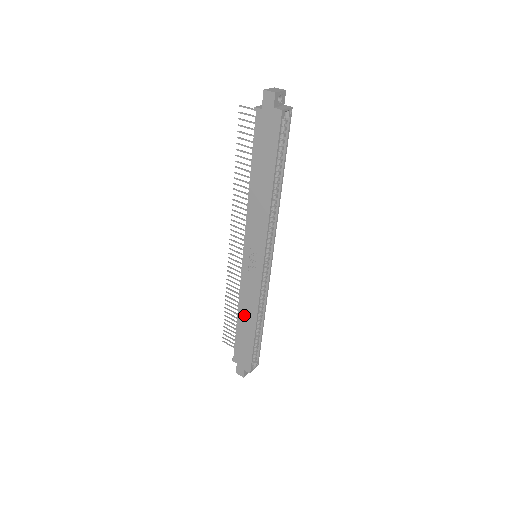
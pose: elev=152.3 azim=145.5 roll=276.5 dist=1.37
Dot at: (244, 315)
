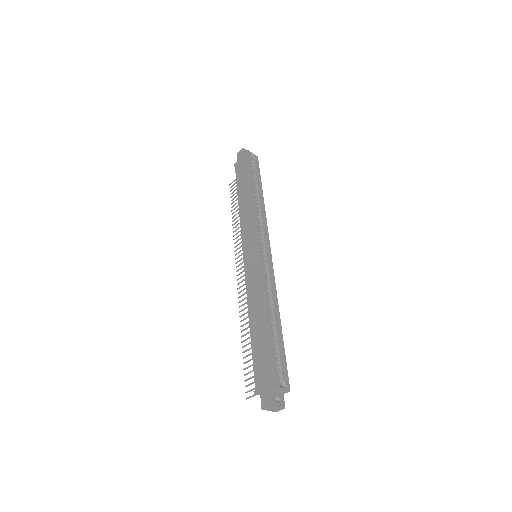
Dot at: (255, 313)
